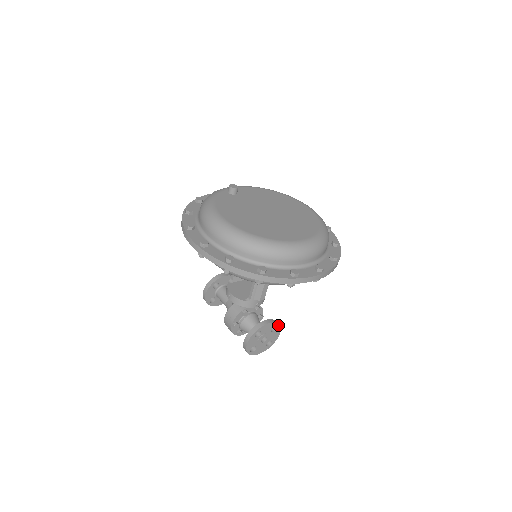
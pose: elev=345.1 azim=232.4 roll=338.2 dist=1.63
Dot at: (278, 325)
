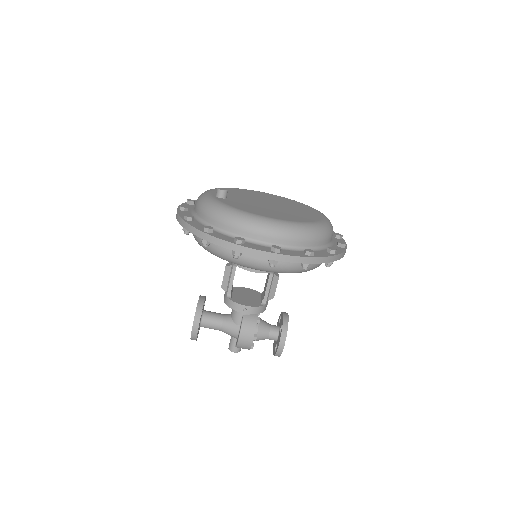
Dot at: occluded
